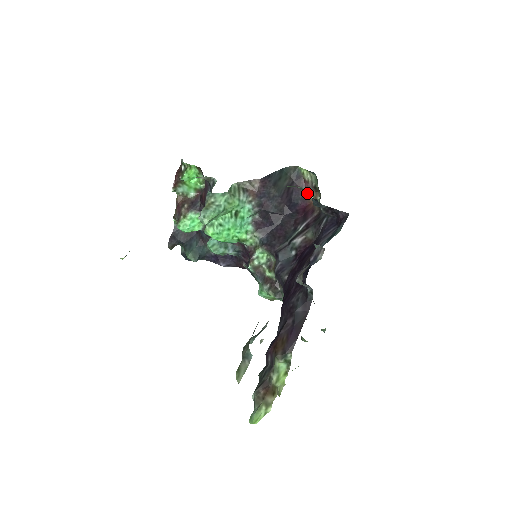
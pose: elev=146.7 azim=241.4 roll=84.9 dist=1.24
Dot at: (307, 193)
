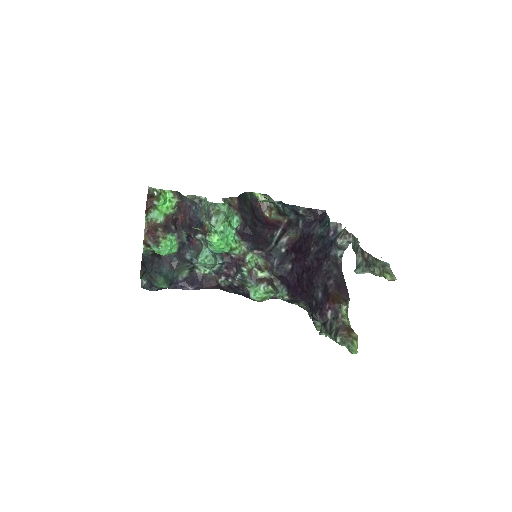
Dot at: (263, 212)
